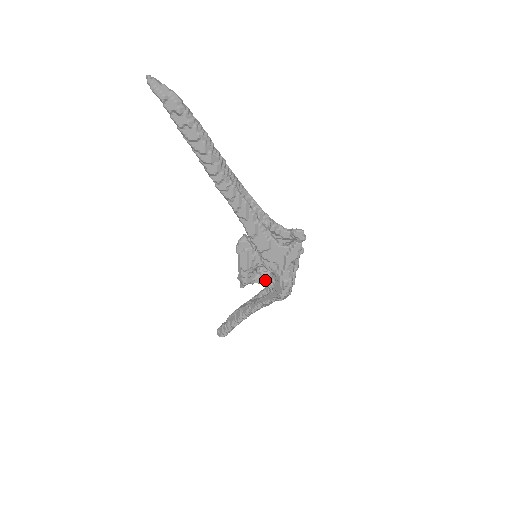
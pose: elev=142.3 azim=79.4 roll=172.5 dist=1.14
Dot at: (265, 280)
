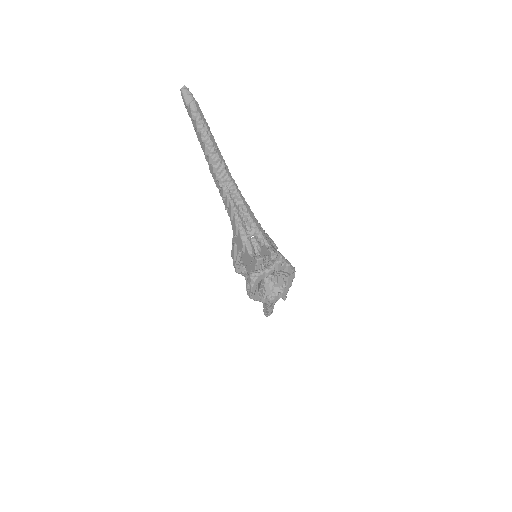
Dot at: occluded
